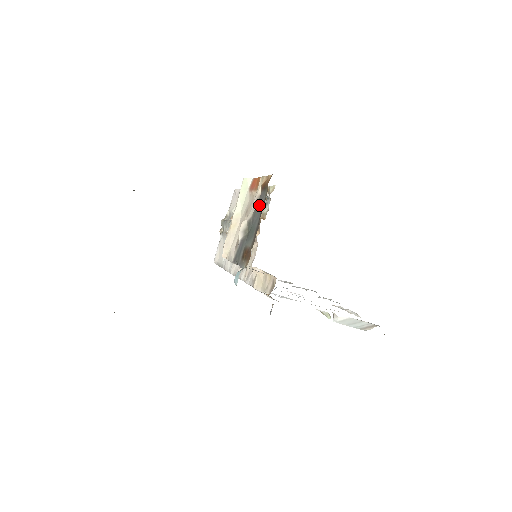
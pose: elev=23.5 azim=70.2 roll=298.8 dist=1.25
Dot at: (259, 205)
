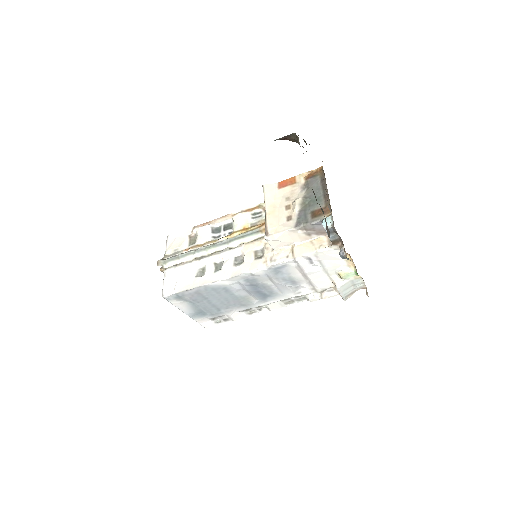
Dot at: (314, 185)
